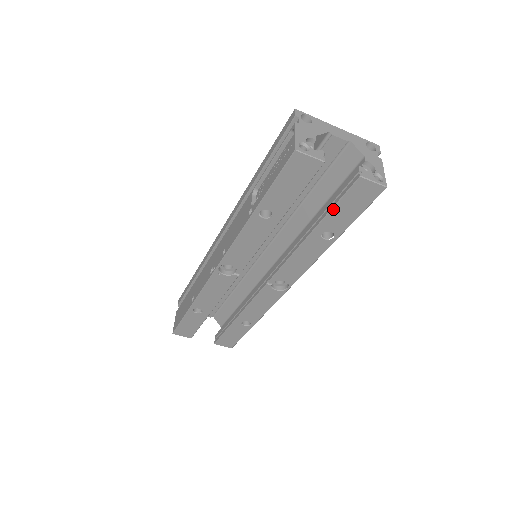
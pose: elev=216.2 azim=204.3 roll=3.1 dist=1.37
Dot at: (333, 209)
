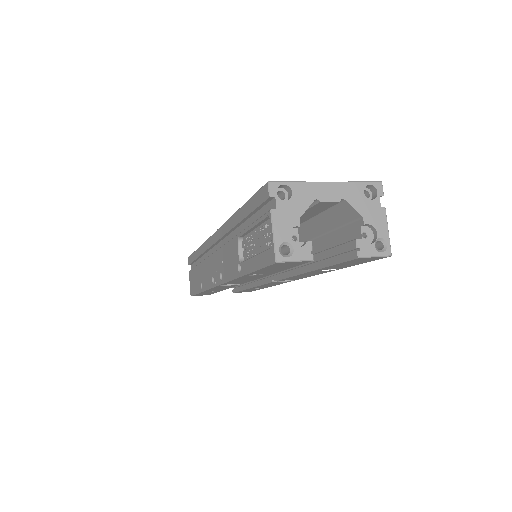
Dot at: (331, 266)
